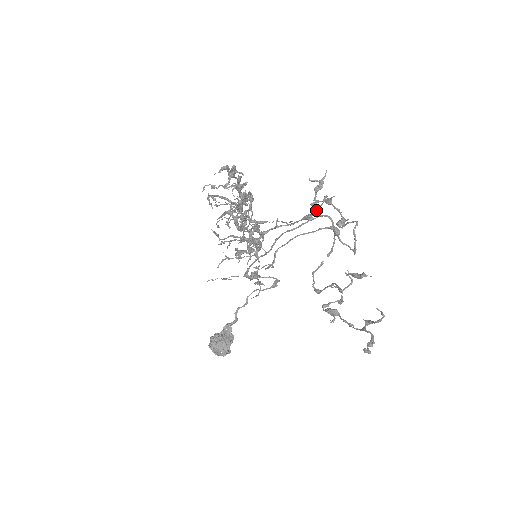
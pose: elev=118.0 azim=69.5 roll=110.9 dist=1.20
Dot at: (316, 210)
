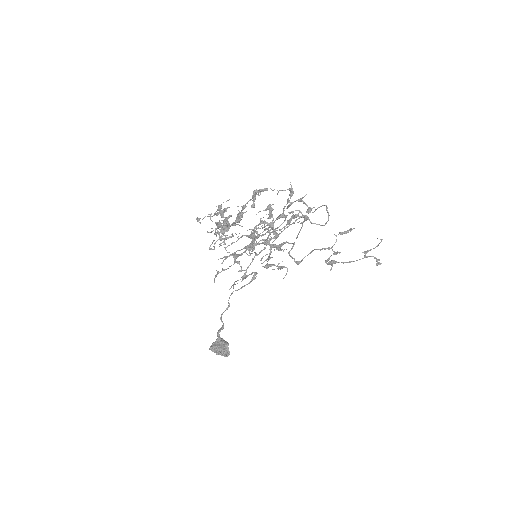
Dot at: (284, 210)
